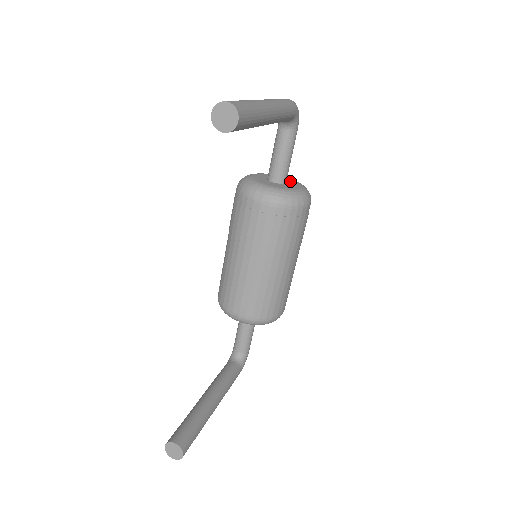
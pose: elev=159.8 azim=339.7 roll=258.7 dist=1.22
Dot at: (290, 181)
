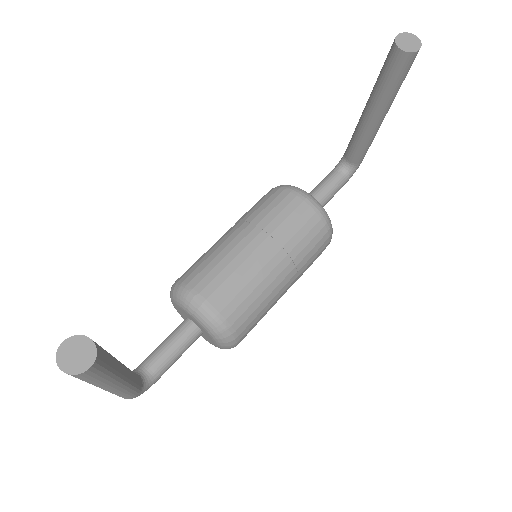
Dot at: occluded
